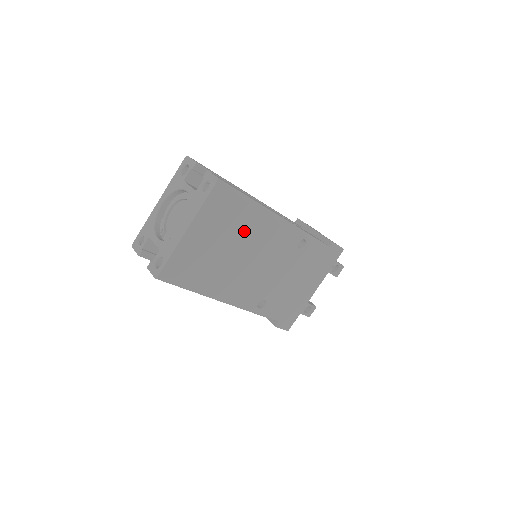
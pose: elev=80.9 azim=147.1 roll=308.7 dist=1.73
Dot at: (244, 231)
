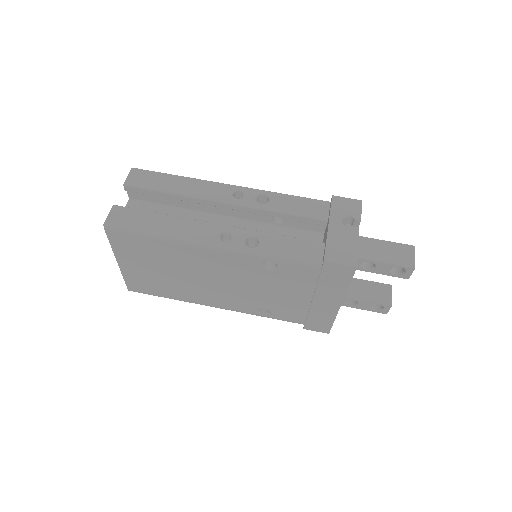
Dot at: (176, 259)
